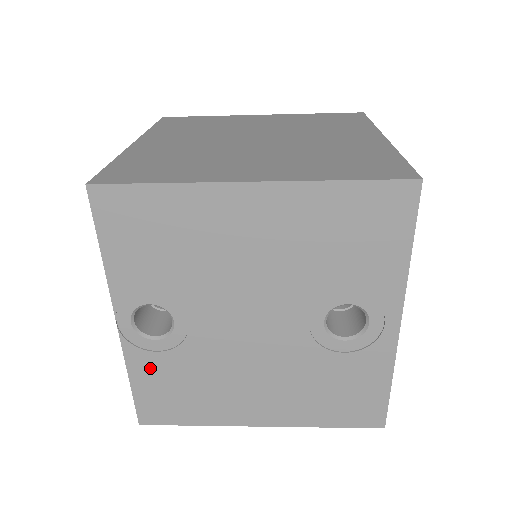
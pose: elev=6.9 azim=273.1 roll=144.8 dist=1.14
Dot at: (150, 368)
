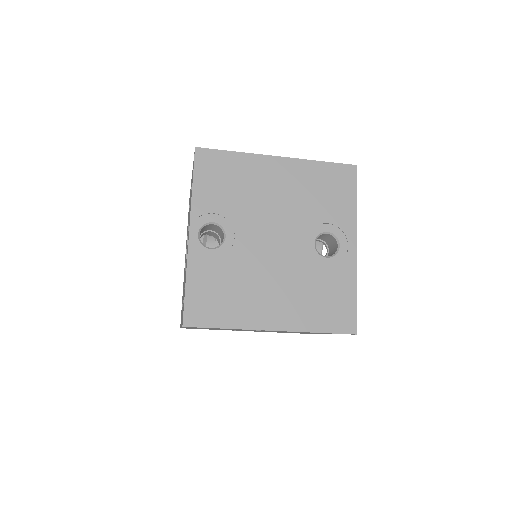
Dot at: (203, 272)
